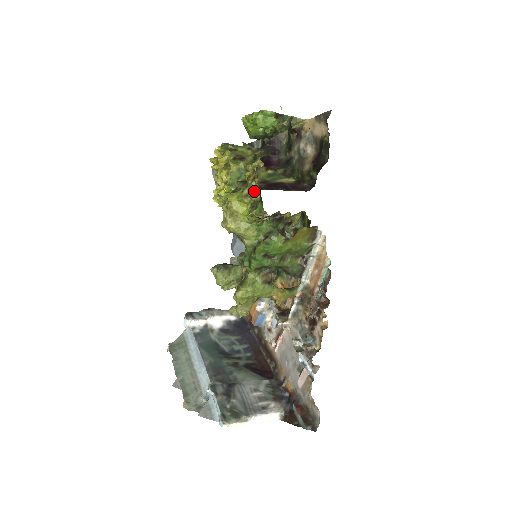
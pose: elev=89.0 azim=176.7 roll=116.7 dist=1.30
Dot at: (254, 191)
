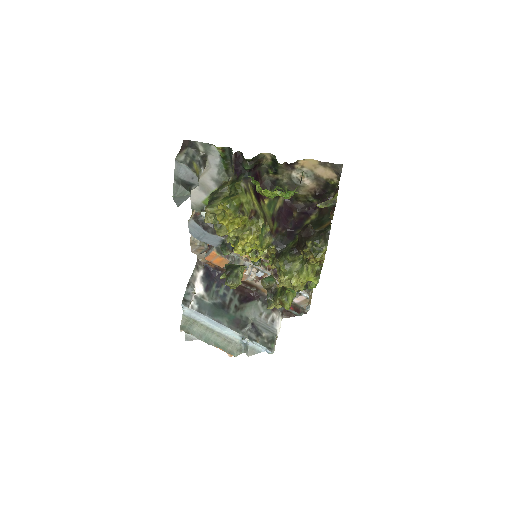
Dot at: (316, 266)
